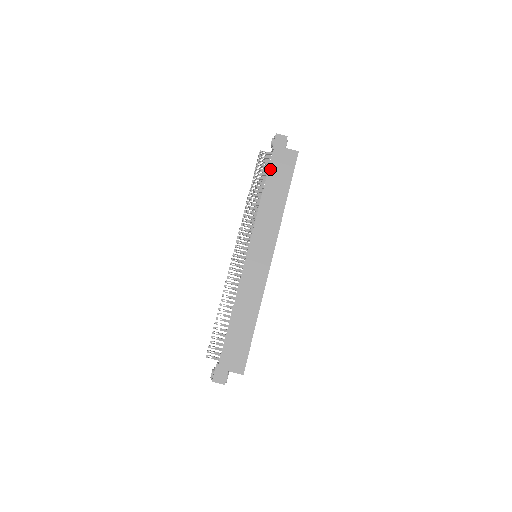
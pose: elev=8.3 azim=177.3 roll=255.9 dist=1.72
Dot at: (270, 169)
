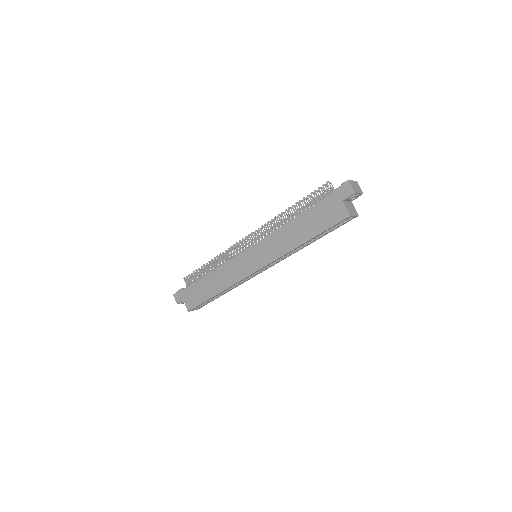
Dot at: (315, 206)
